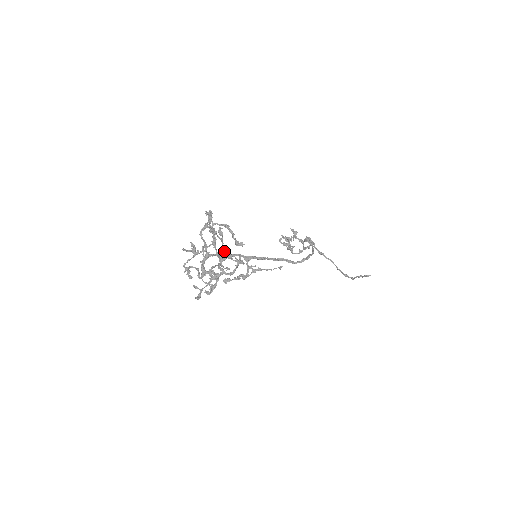
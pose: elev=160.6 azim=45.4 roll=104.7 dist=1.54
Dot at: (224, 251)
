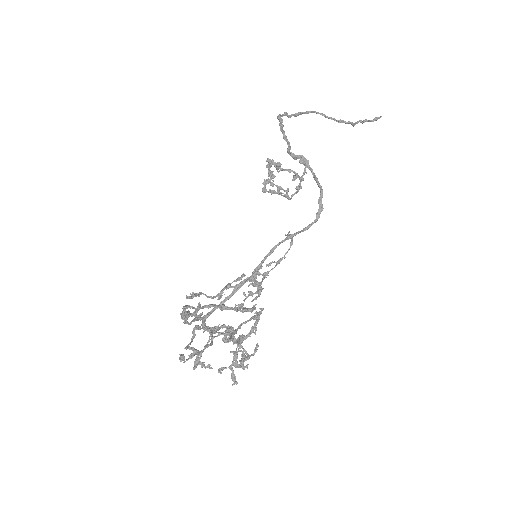
Dot at: (236, 332)
